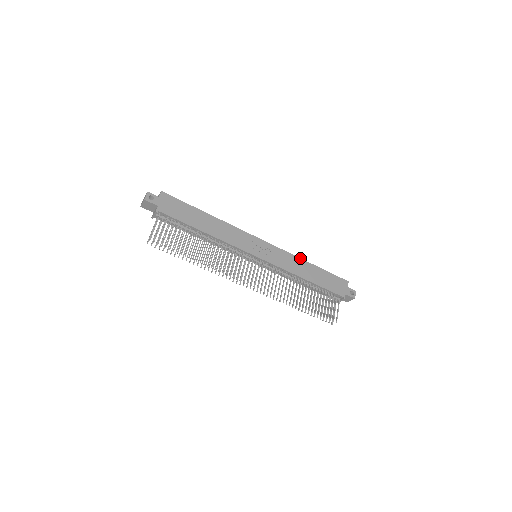
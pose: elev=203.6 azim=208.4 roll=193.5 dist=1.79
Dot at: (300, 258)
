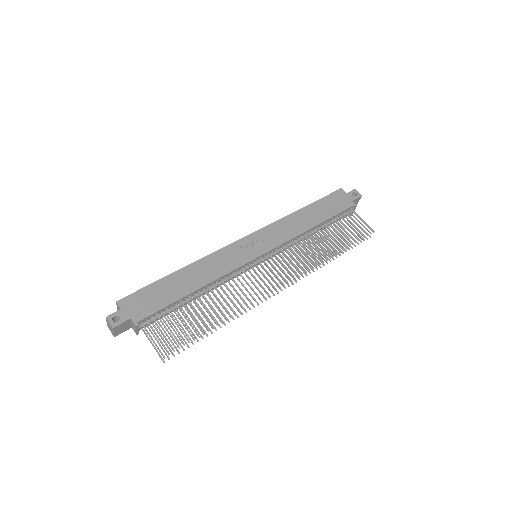
Dot at: (288, 215)
